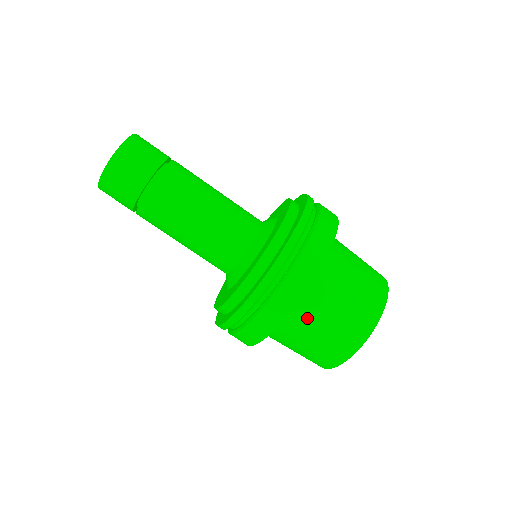
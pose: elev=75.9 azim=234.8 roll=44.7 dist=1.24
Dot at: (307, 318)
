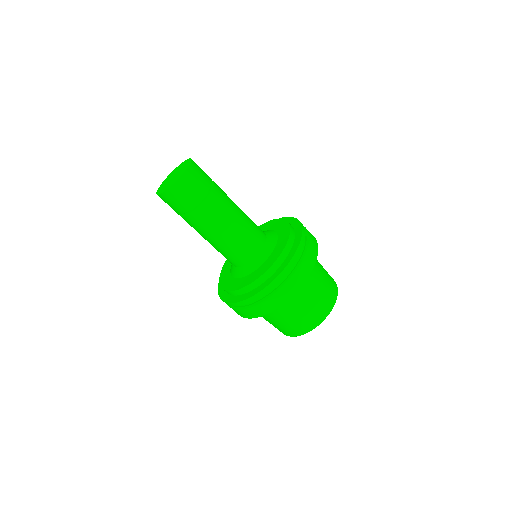
Dot at: (283, 310)
